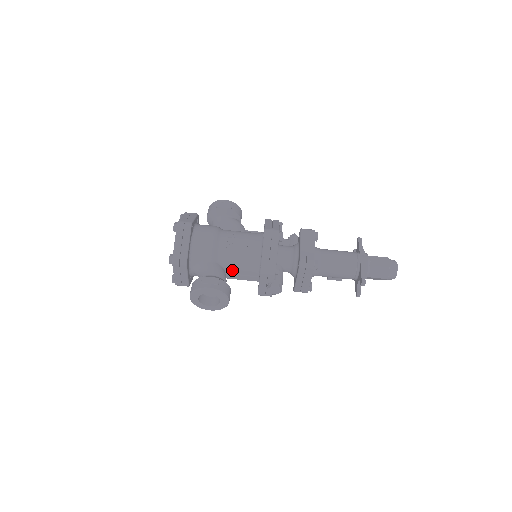
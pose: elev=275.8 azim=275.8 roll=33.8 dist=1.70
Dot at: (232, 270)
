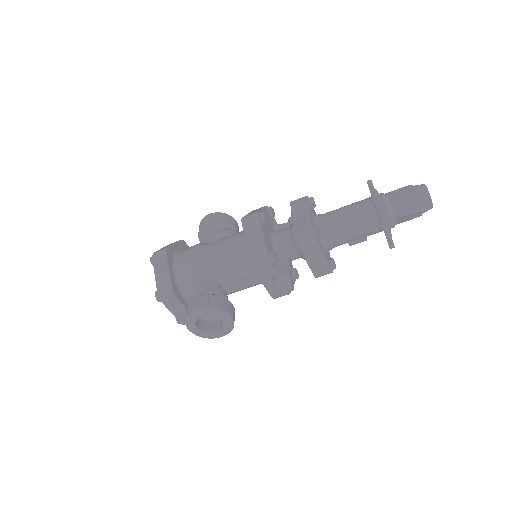
Dot at: (229, 281)
